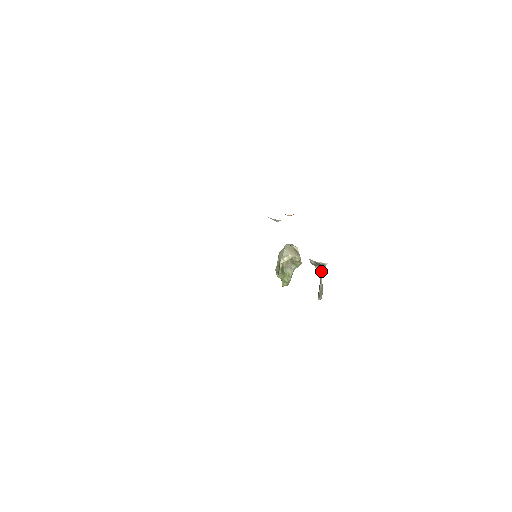
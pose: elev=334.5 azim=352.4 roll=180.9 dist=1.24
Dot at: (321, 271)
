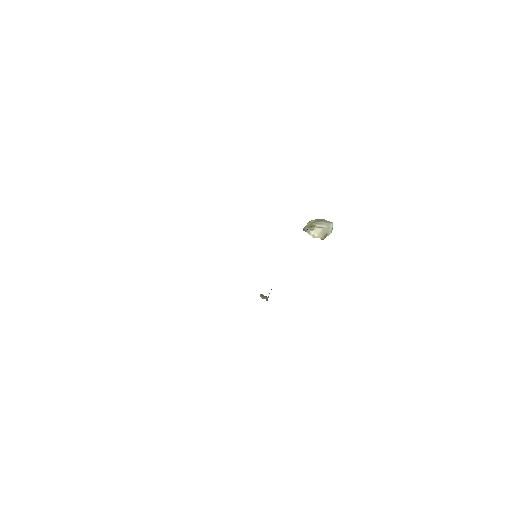
Dot at: (267, 299)
